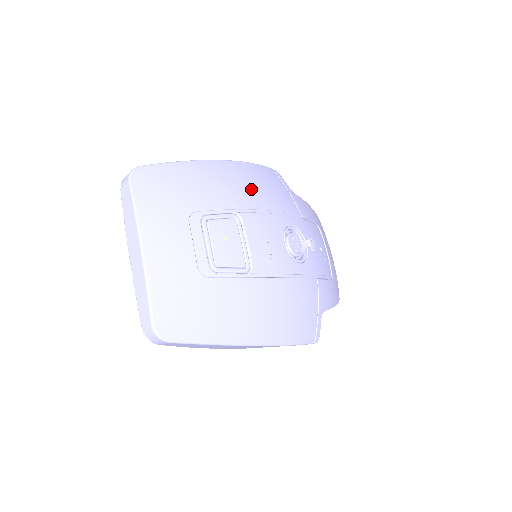
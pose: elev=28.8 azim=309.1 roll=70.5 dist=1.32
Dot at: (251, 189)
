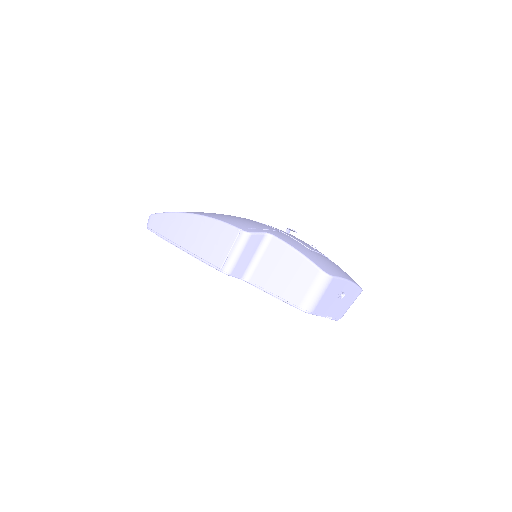
Dot at: occluded
